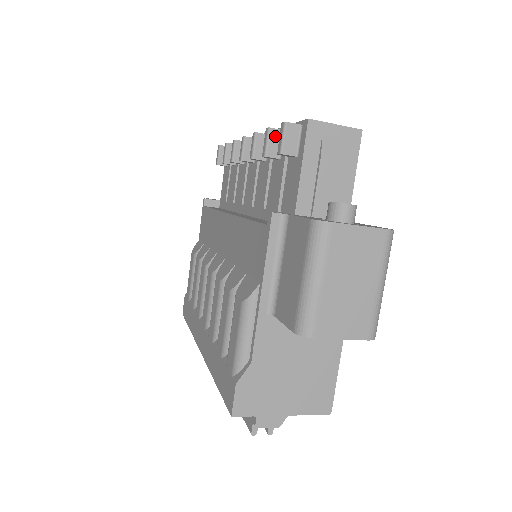
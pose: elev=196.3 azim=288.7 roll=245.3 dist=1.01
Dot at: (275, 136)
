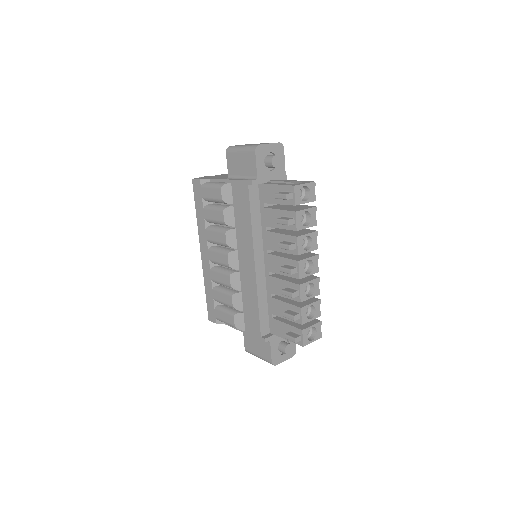
Dot at: (294, 319)
